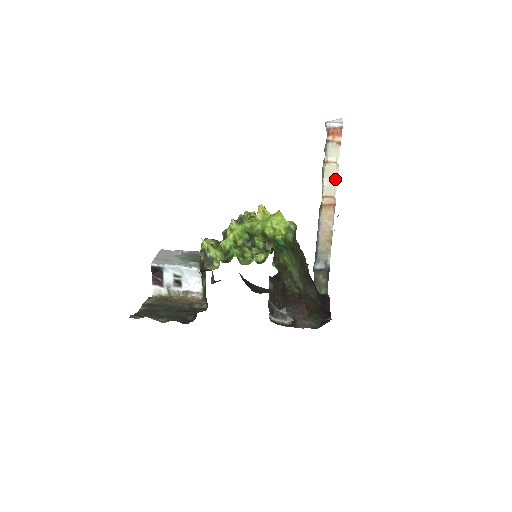
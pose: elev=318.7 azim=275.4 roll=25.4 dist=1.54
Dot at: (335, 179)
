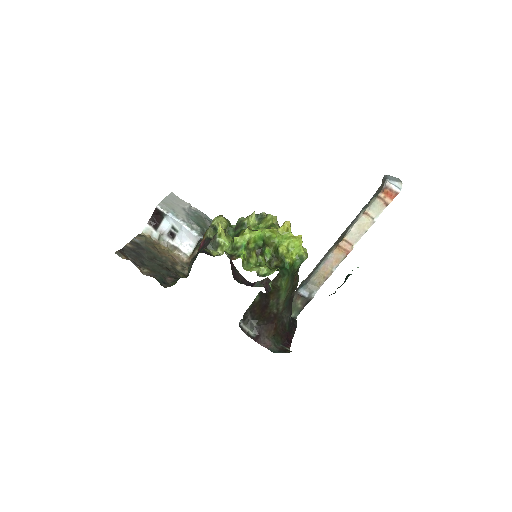
Dot at: (363, 231)
